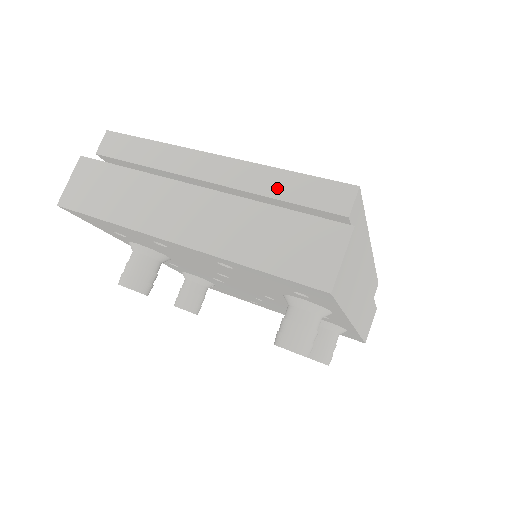
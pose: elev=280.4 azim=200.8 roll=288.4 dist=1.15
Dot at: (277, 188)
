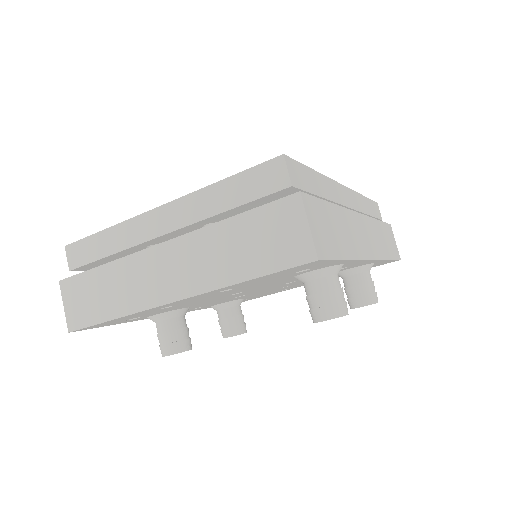
Dot at: (221, 202)
